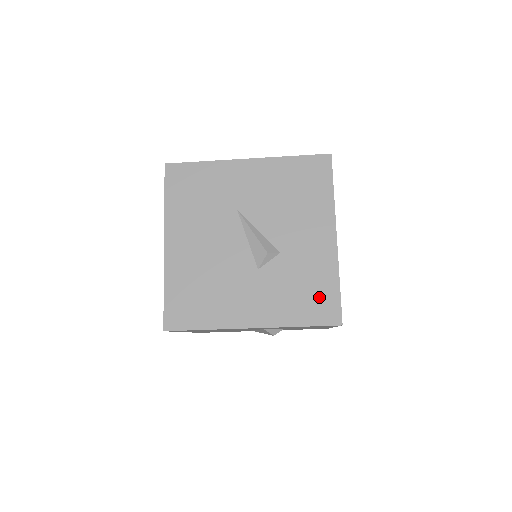
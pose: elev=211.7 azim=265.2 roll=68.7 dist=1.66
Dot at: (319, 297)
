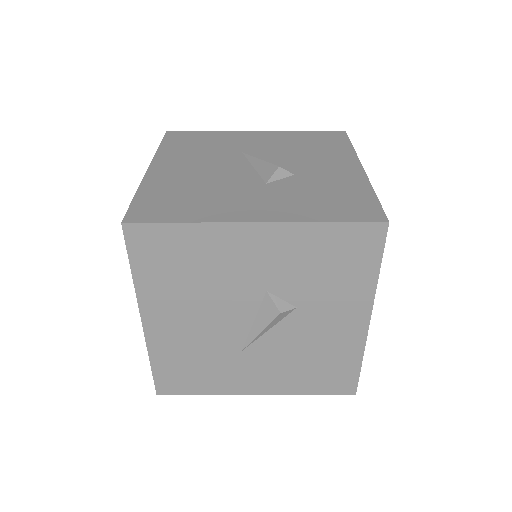
Dot at: (350, 202)
